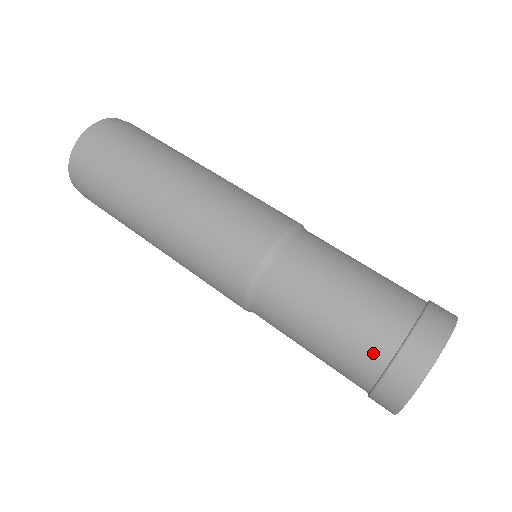
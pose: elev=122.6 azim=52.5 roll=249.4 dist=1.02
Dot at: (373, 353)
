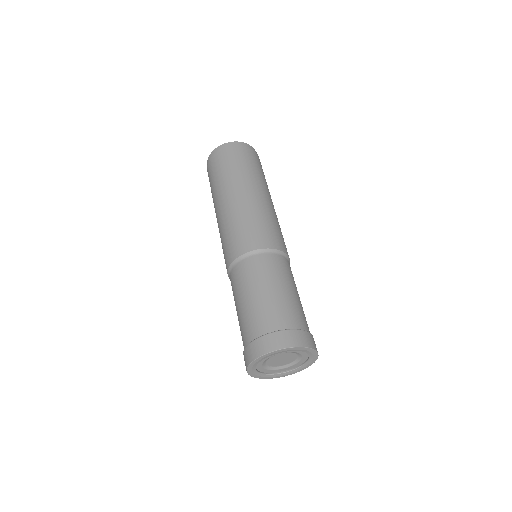
Dot at: (249, 333)
